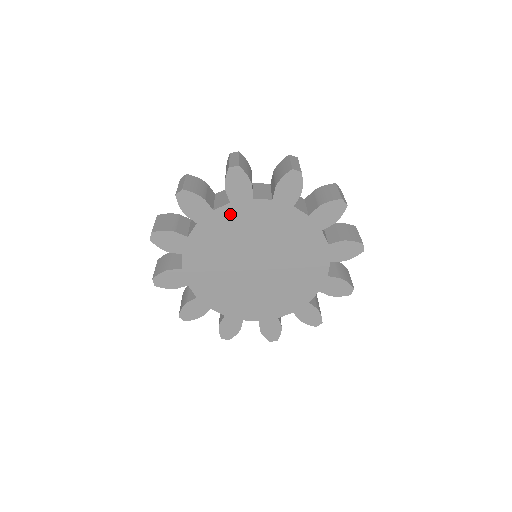
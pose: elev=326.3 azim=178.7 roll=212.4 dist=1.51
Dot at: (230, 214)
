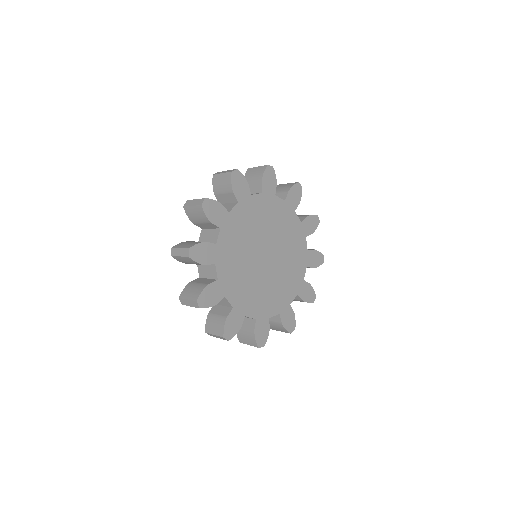
Dot at: (226, 237)
